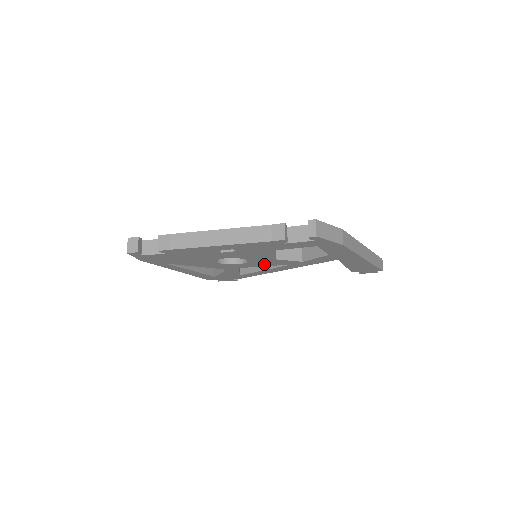
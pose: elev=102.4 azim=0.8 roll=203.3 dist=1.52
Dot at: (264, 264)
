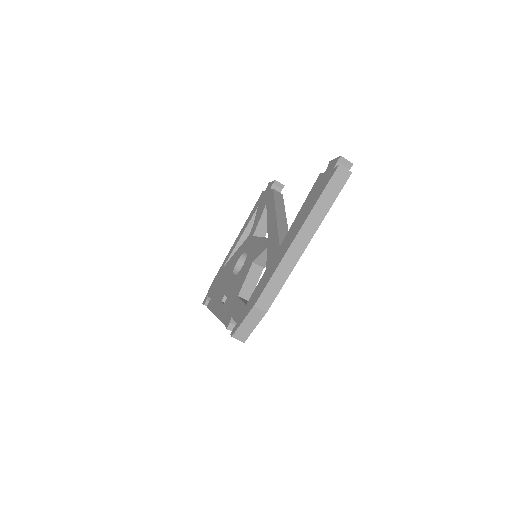
Dot at: occluded
